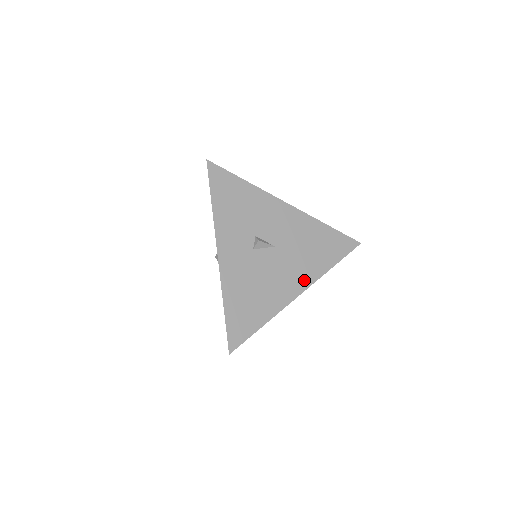
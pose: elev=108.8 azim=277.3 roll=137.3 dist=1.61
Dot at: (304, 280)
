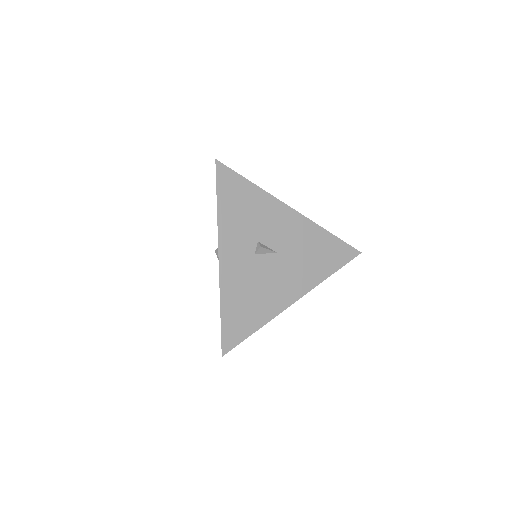
Dot at: (301, 287)
